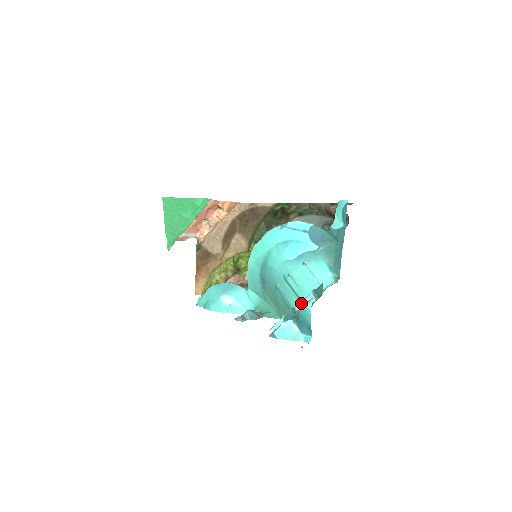
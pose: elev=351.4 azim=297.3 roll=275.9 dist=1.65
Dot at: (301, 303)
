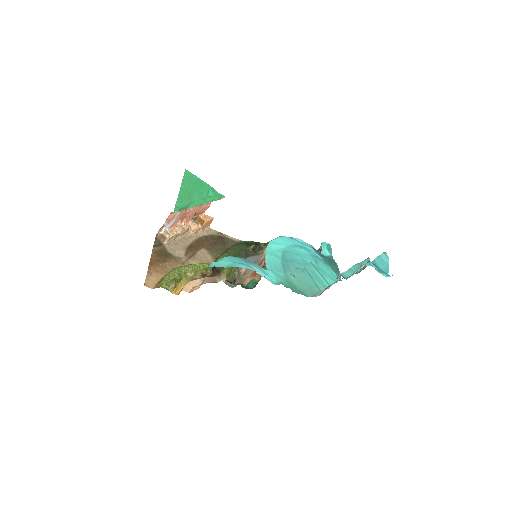
Dot at: occluded
